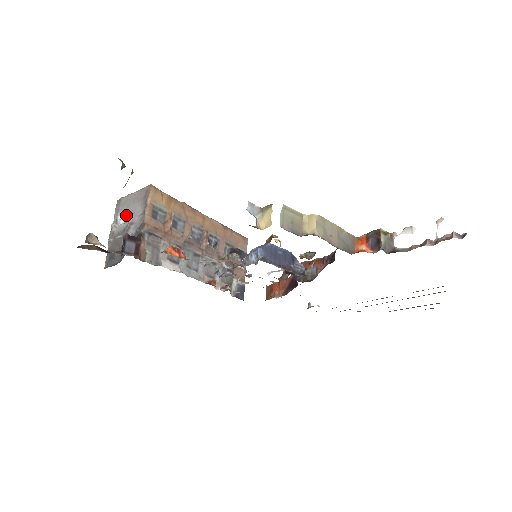
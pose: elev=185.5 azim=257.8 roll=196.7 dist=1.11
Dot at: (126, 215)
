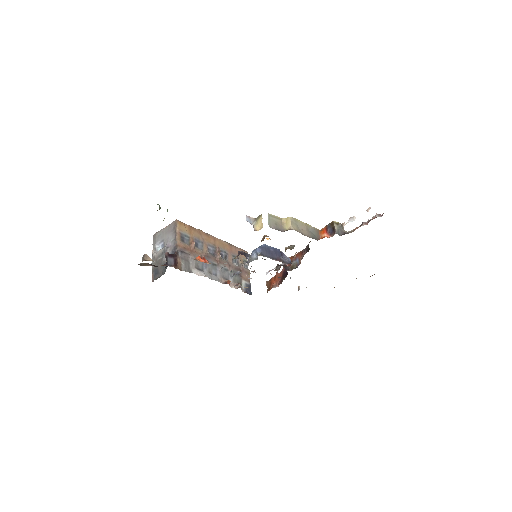
Dot at: (162, 243)
